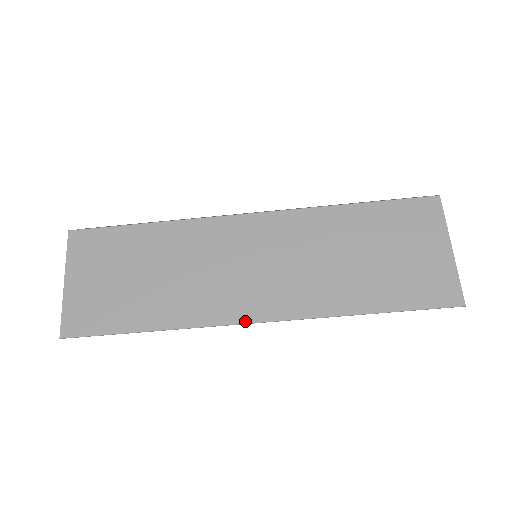
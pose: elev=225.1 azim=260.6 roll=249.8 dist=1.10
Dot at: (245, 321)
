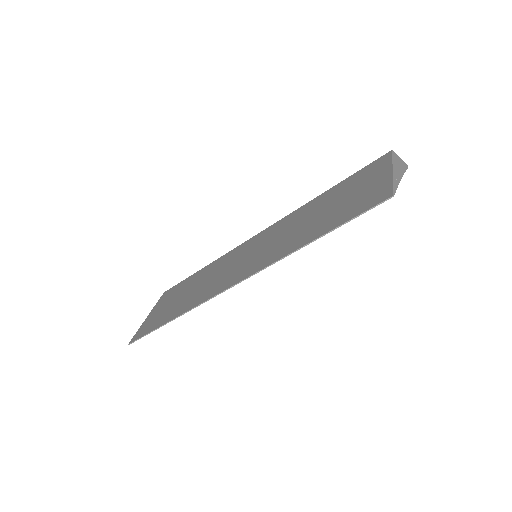
Dot at: (226, 288)
